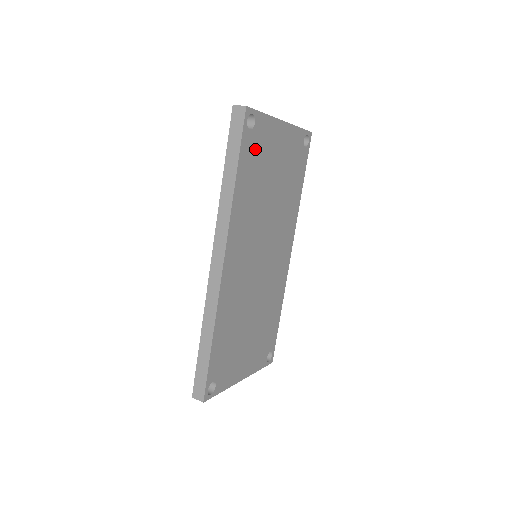
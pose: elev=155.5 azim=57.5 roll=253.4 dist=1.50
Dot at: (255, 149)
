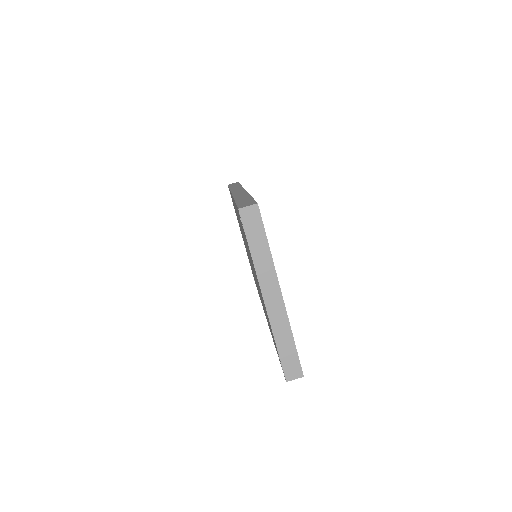
Dot at: occluded
